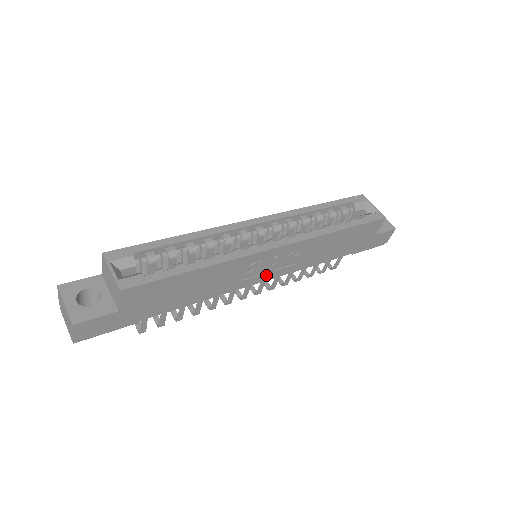
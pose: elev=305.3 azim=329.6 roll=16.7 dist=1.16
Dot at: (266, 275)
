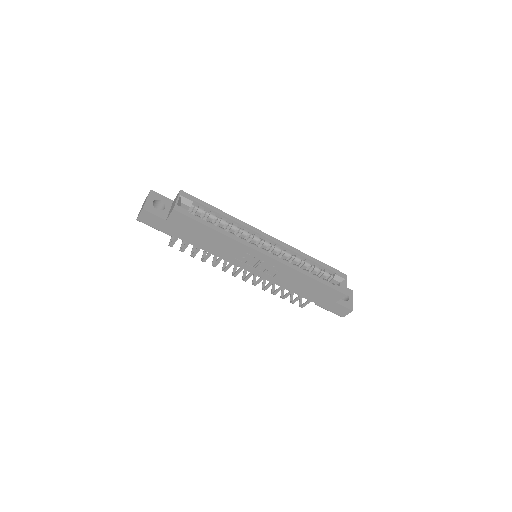
Dot at: (252, 269)
